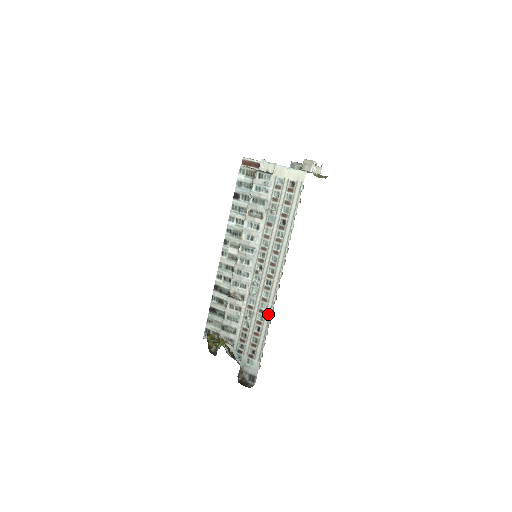
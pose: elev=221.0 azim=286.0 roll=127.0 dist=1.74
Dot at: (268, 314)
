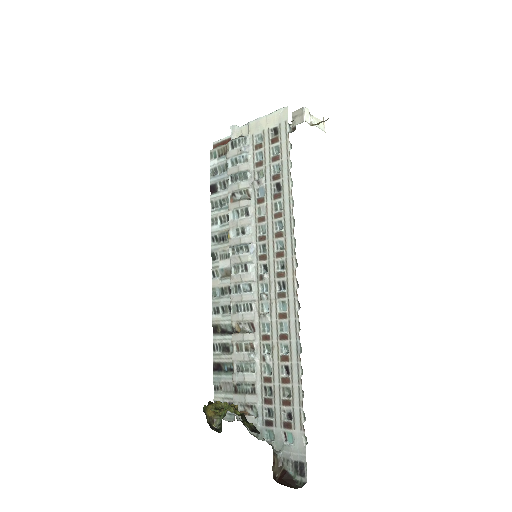
Dot at: (294, 337)
